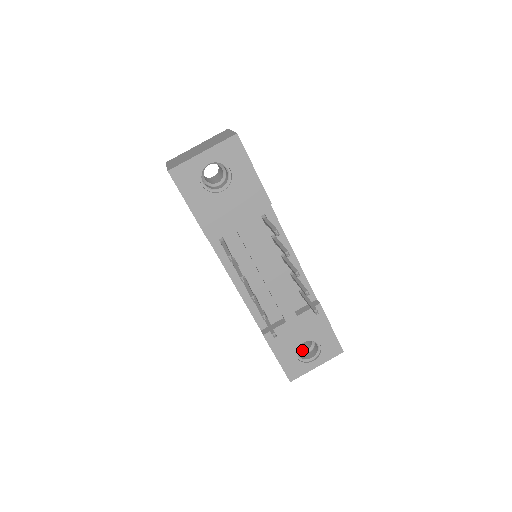
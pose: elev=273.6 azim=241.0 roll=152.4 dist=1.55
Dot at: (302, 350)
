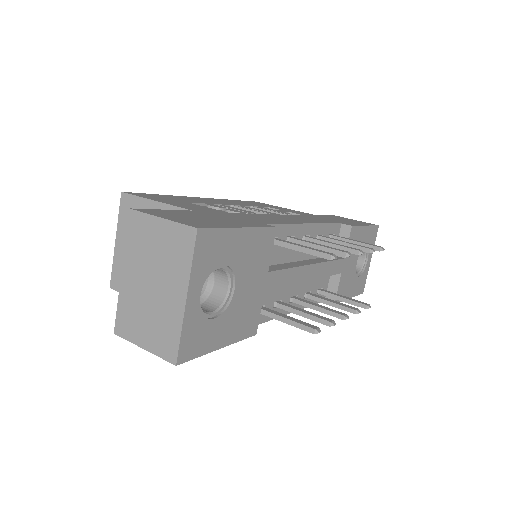
Dot at: occluded
